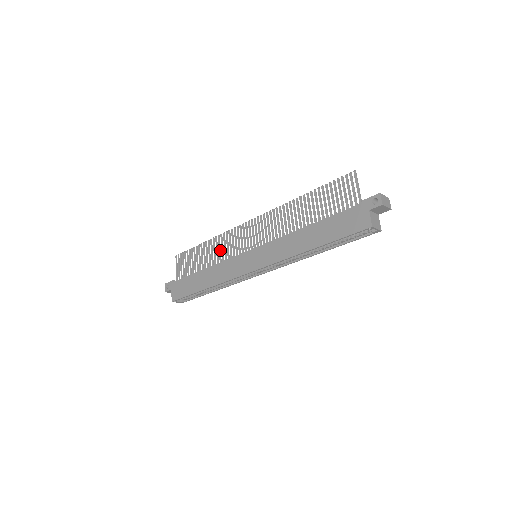
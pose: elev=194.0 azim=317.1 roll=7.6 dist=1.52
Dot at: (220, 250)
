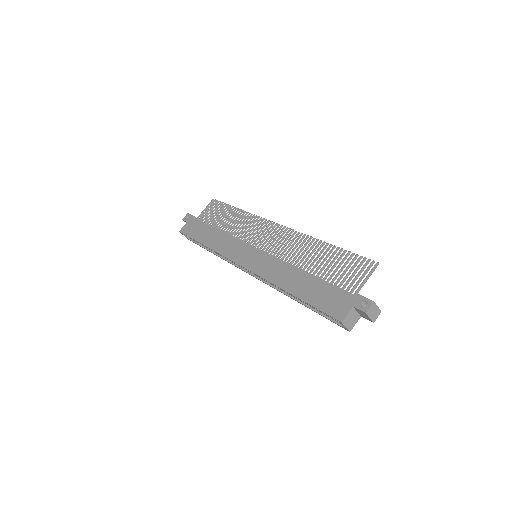
Dot at: (240, 225)
